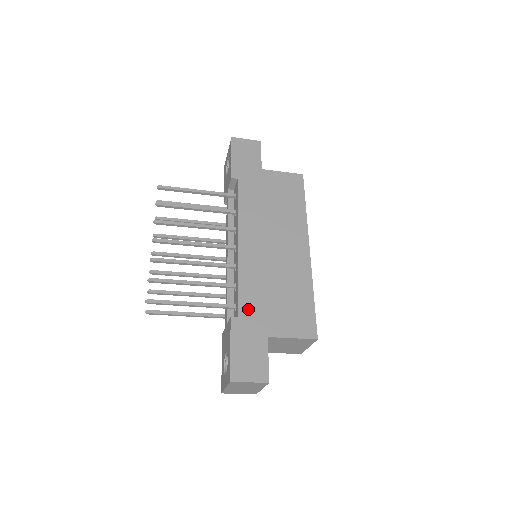
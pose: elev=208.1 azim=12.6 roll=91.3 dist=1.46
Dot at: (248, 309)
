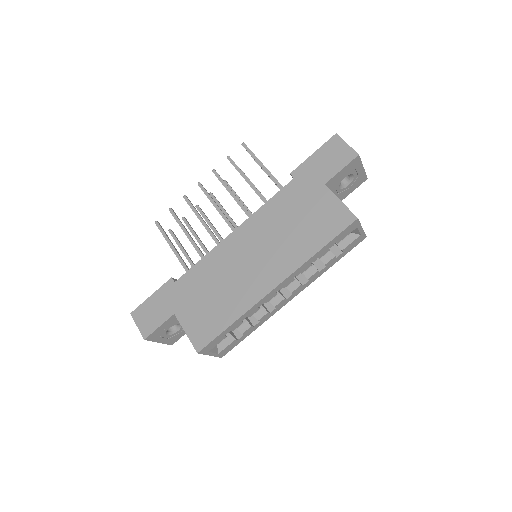
Dot at: (185, 284)
